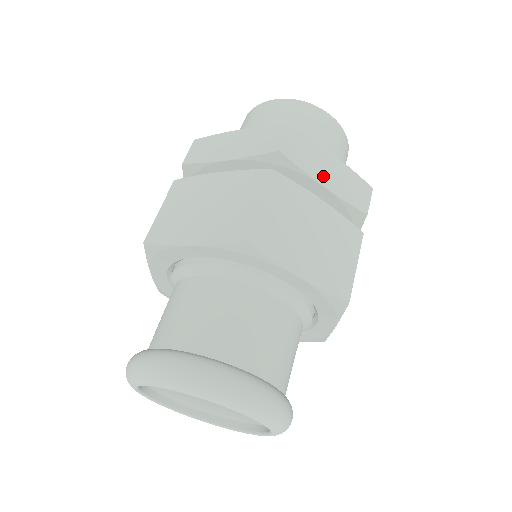
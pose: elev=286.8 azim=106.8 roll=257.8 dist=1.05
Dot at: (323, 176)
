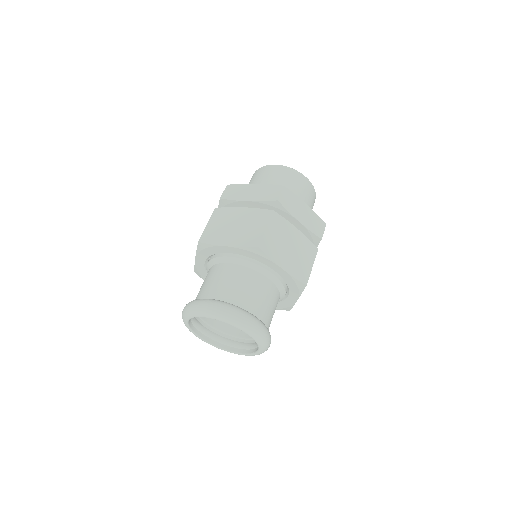
Dot at: (299, 216)
